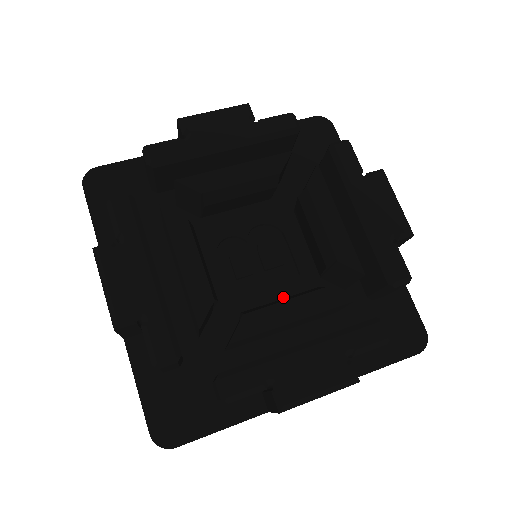
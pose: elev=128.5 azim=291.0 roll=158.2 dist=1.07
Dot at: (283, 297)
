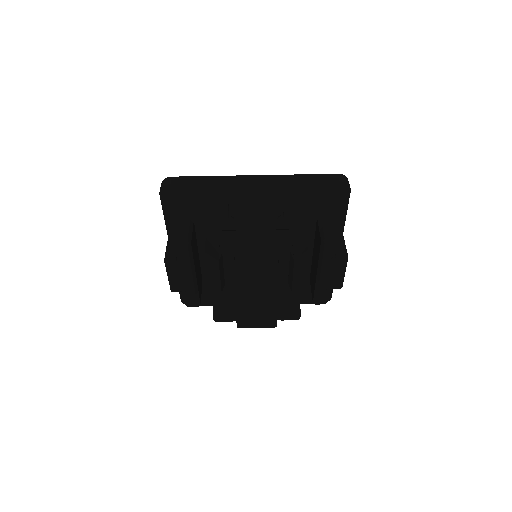
Dot at: (264, 270)
